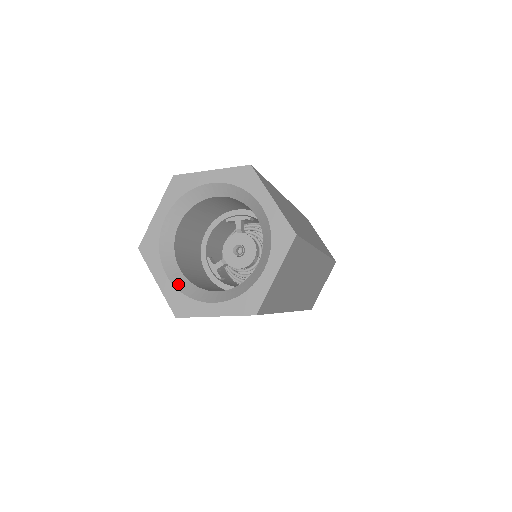
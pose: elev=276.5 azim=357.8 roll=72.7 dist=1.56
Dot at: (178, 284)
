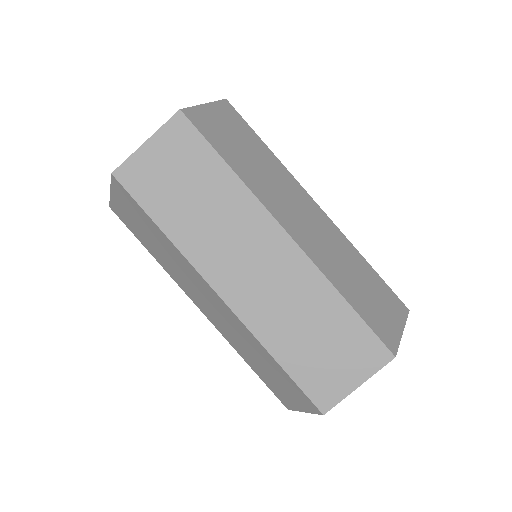
Dot at: occluded
